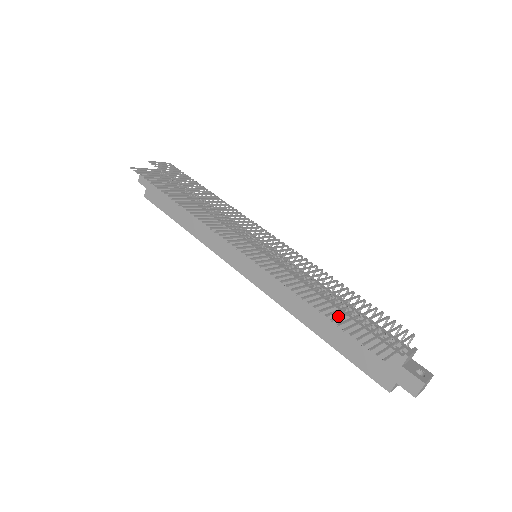
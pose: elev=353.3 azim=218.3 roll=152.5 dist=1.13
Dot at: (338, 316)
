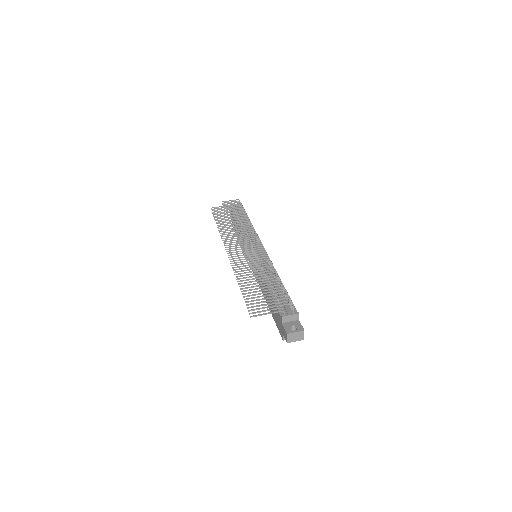
Dot at: (251, 292)
